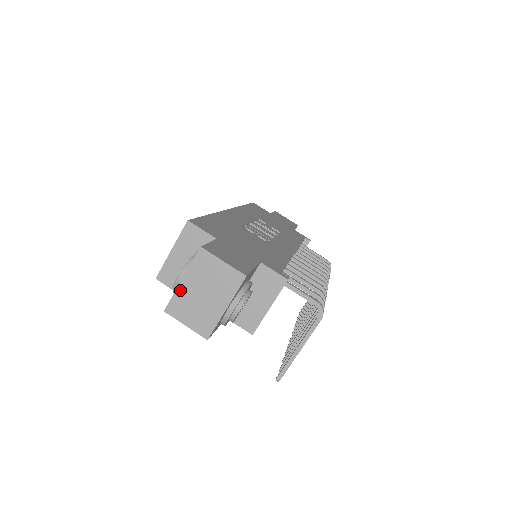
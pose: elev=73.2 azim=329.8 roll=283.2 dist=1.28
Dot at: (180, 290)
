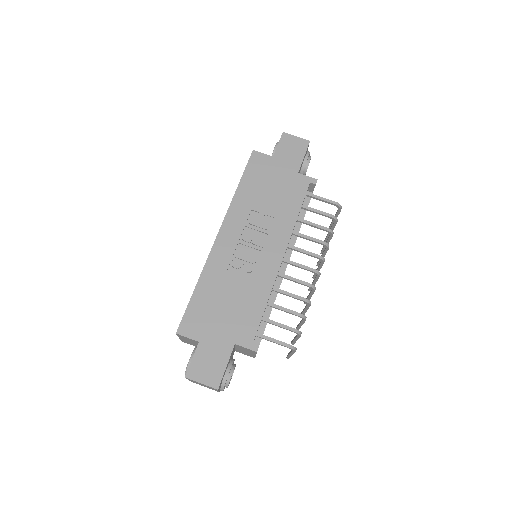
Dot at: occluded
